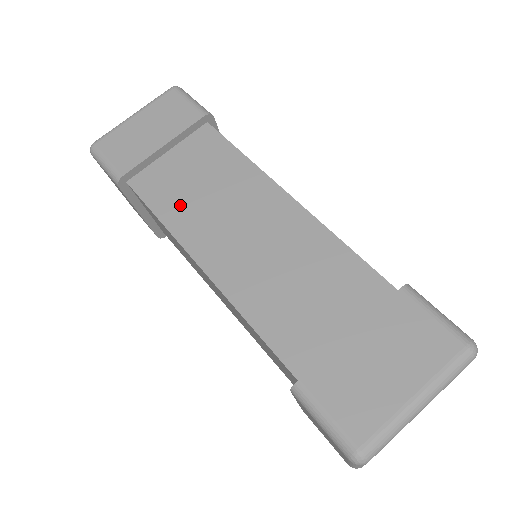
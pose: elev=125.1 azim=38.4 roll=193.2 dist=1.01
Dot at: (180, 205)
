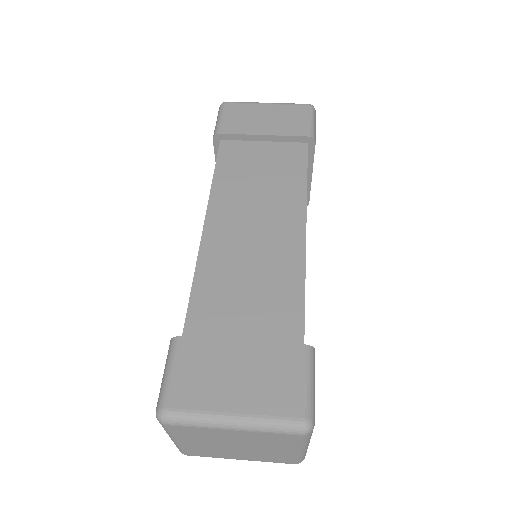
Dot at: (234, 178)
